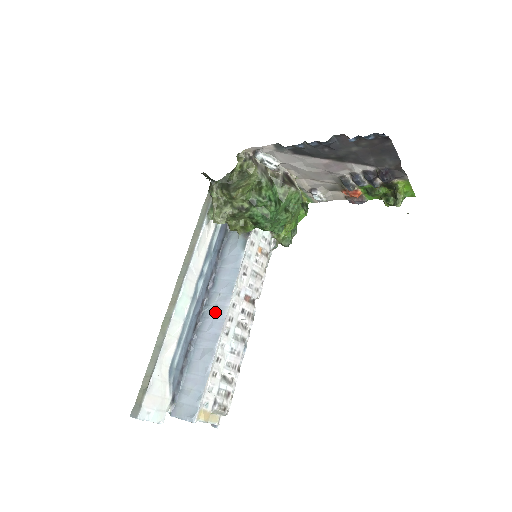
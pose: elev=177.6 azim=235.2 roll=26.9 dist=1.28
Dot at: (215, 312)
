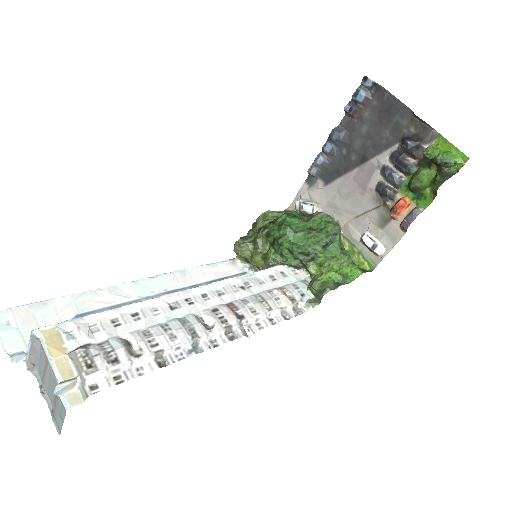
Dot at: occluded
